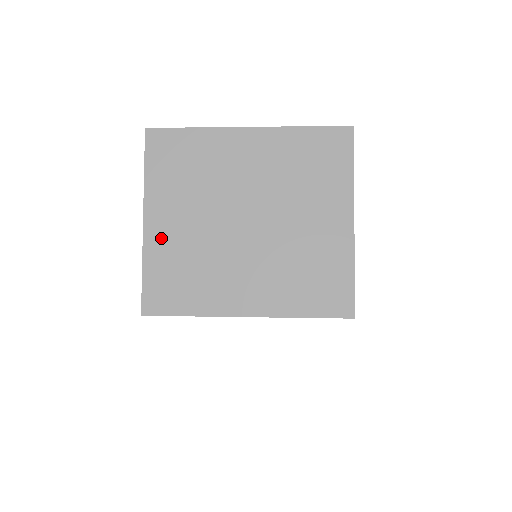
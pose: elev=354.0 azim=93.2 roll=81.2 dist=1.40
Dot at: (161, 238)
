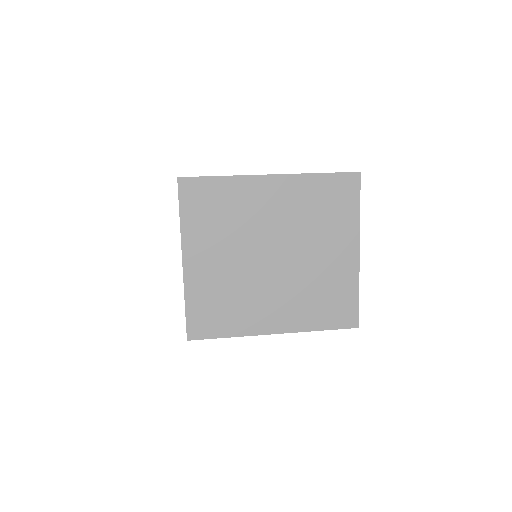
Dot at: (199, 276)
